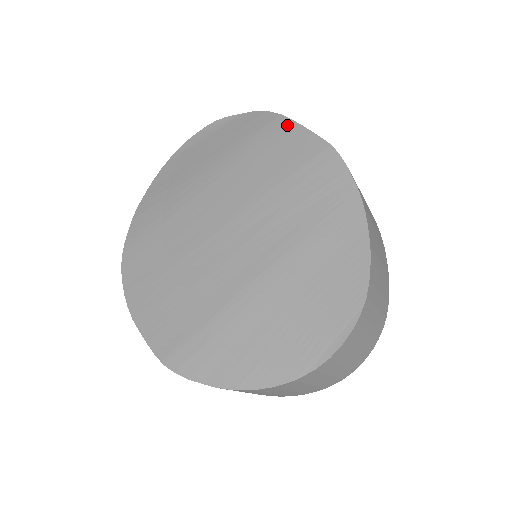
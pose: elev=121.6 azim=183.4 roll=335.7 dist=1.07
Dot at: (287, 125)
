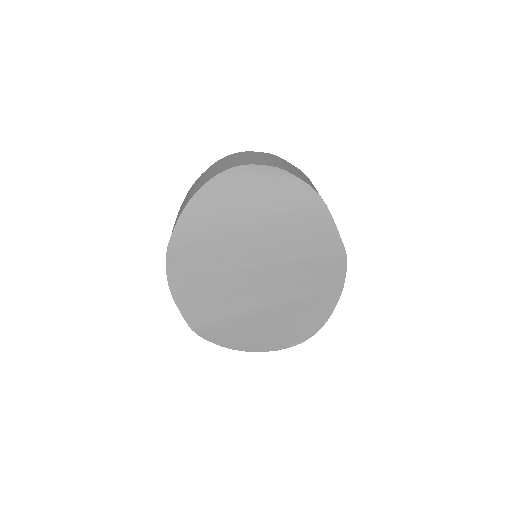
Dot at: (328, 221)
